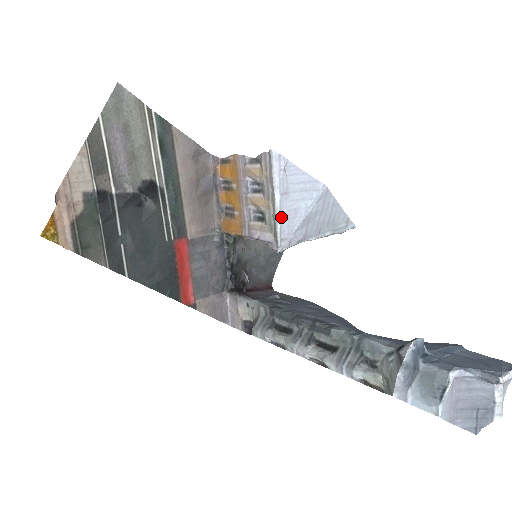
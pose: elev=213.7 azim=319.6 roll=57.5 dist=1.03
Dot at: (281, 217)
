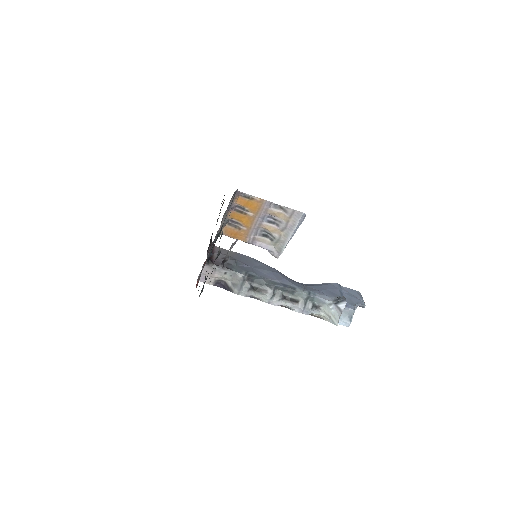
Dot at: occluded
